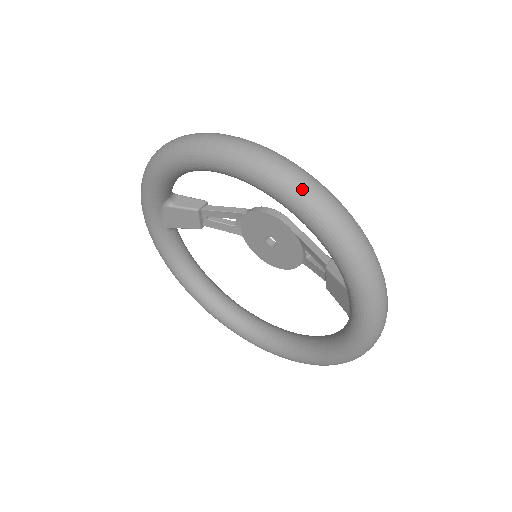
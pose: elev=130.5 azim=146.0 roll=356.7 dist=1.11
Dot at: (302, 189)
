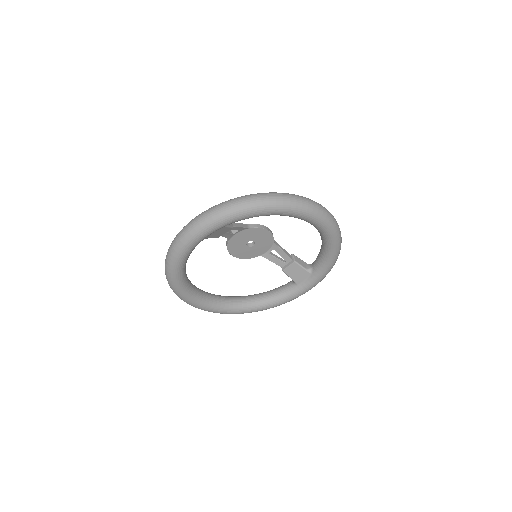
Dot at: (340, 234)
